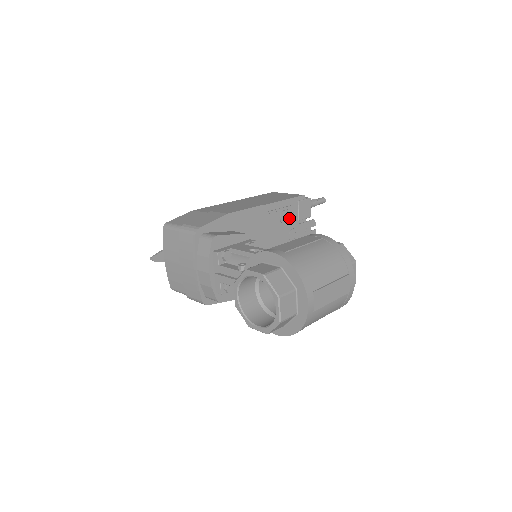
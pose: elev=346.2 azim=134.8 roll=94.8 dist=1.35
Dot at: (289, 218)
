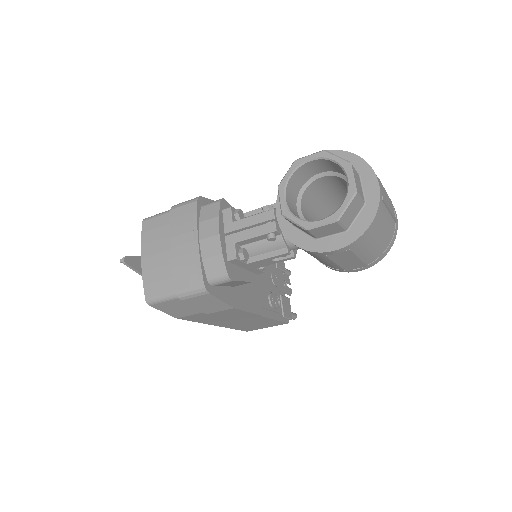
Dot at: occluded
